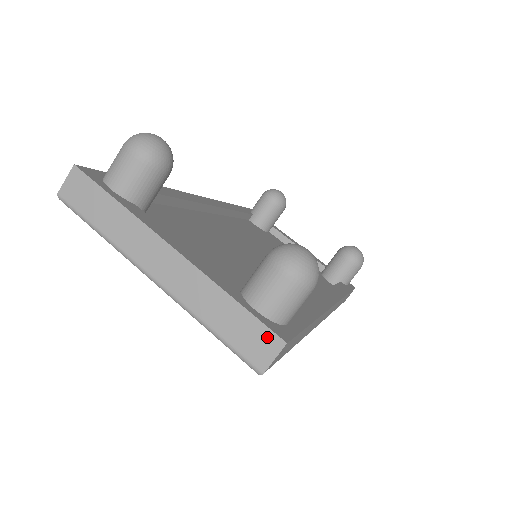
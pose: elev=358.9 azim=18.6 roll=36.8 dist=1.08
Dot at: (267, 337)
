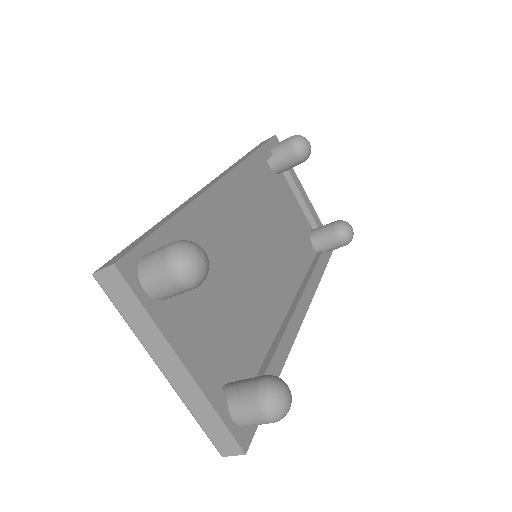
Dot at: (234, 445)
